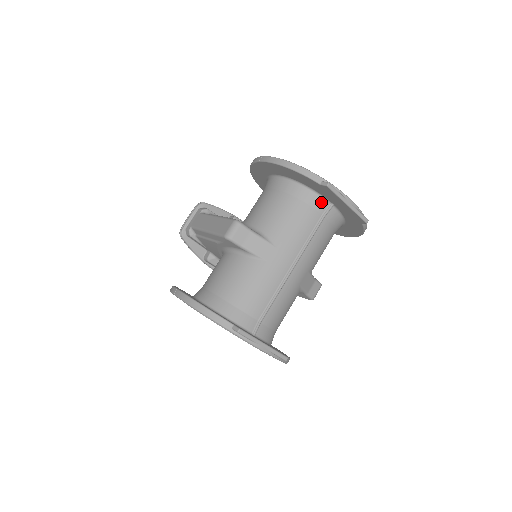
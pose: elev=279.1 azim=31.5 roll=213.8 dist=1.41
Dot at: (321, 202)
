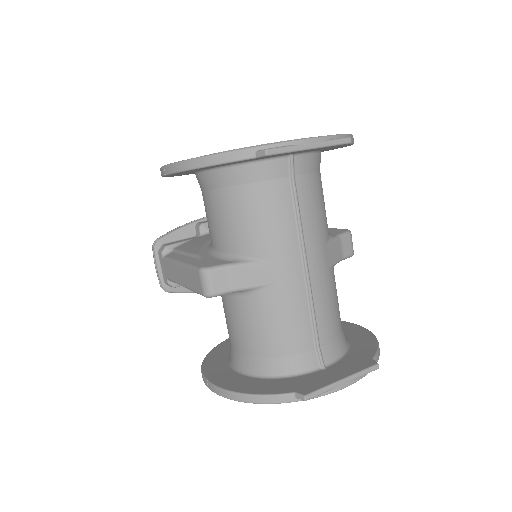
Dot at: (275, 165)
